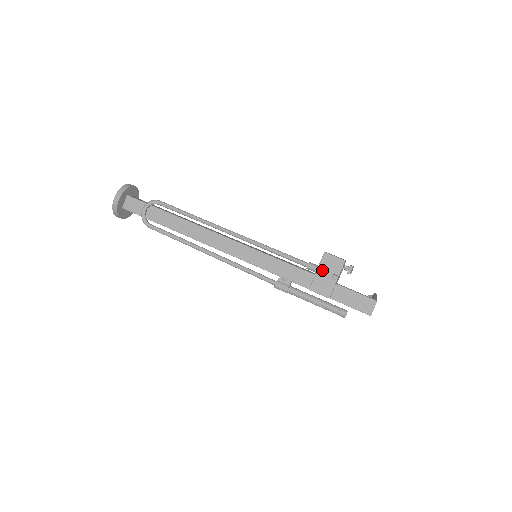
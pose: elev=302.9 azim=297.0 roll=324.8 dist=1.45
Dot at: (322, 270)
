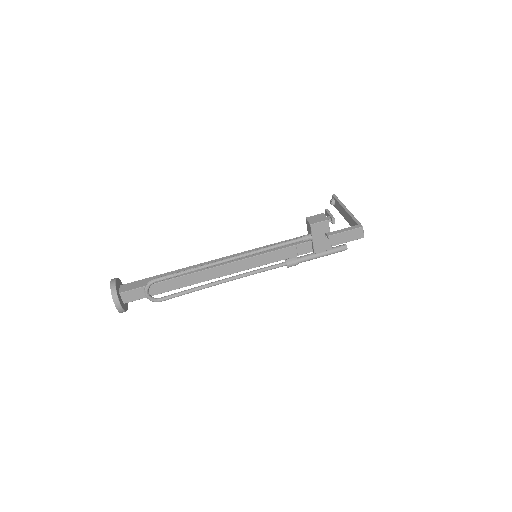
Dot at: (316, 237)
